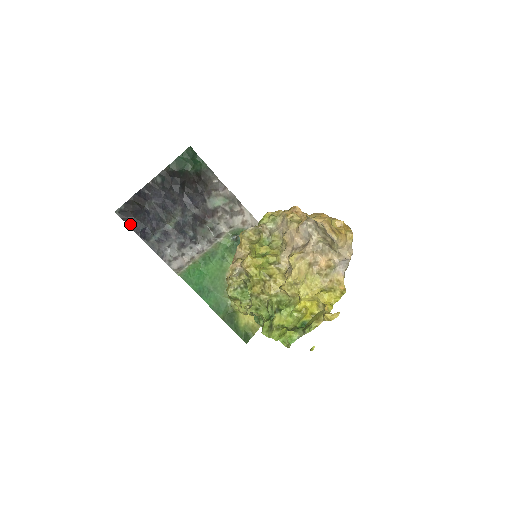
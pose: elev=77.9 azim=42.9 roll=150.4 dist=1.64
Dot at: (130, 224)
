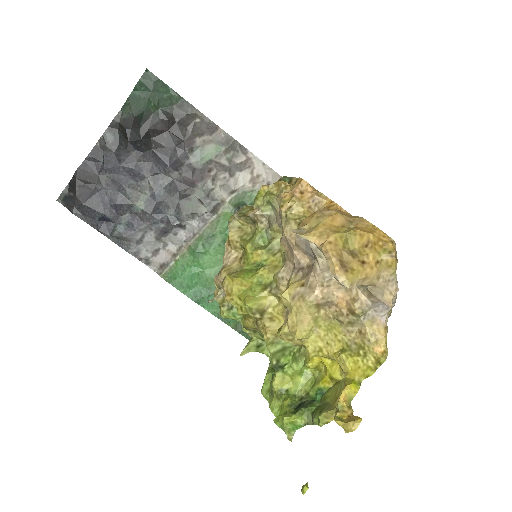
Dot at: (80, 215)
